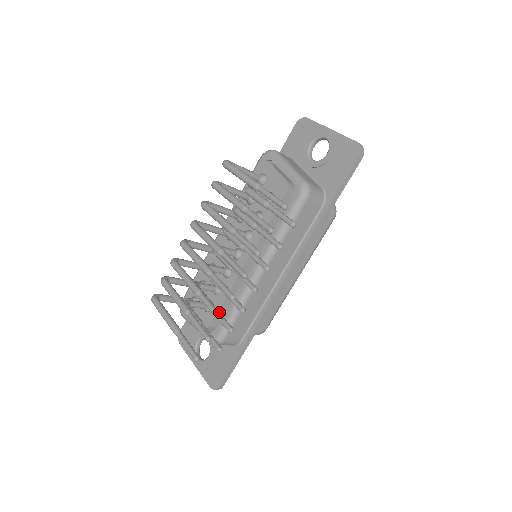
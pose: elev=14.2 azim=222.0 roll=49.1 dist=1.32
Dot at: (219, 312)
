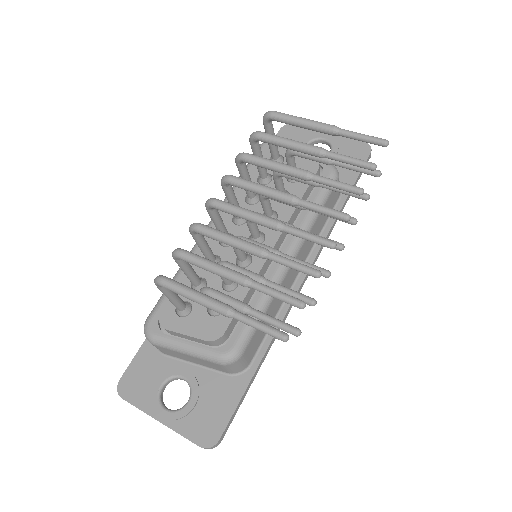
Dot at: (282, 286)
